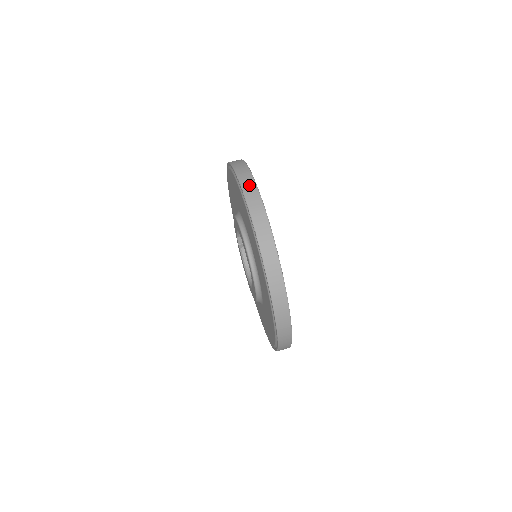
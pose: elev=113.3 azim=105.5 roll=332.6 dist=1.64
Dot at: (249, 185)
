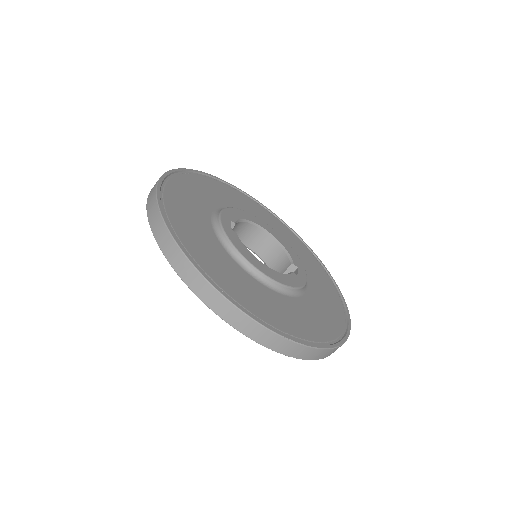
Dot at: (298, 352)
